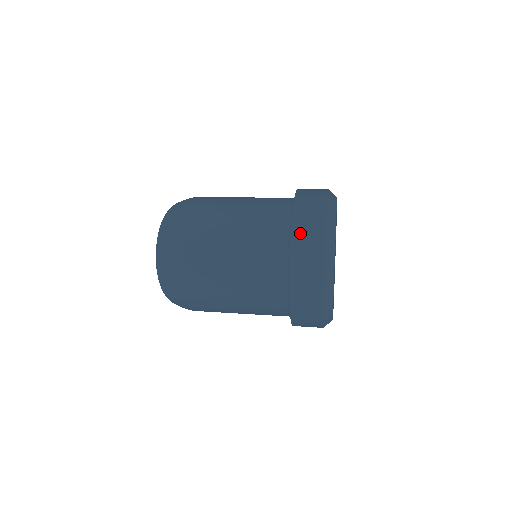
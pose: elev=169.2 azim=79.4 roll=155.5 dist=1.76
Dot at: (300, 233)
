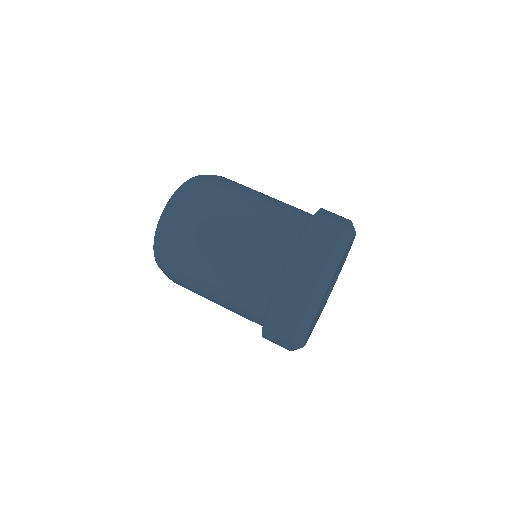
Dot at: (291, 278)
